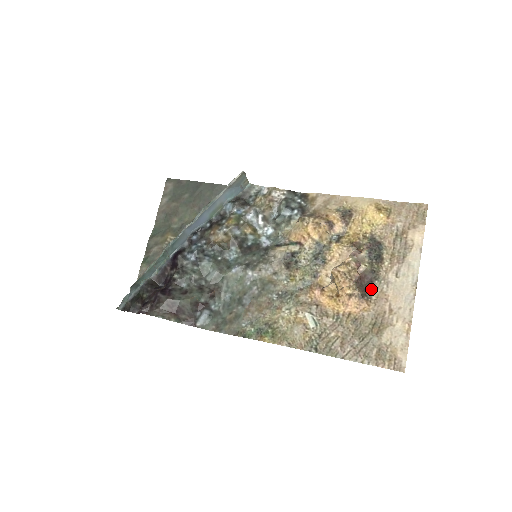
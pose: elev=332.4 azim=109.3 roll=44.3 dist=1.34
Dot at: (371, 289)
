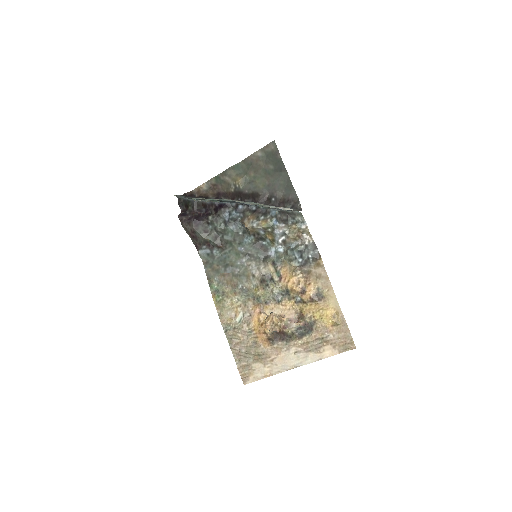
Dot at: (279, 341)
